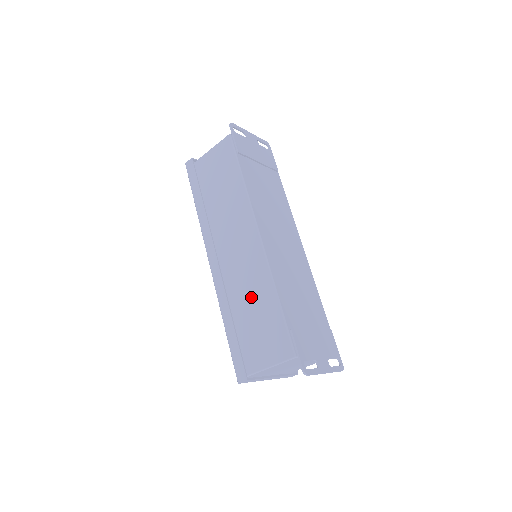
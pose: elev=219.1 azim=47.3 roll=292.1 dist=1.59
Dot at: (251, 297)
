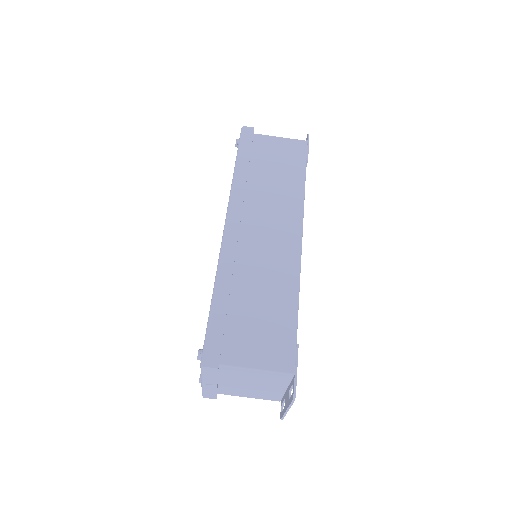
Dot at: (264, 287)
